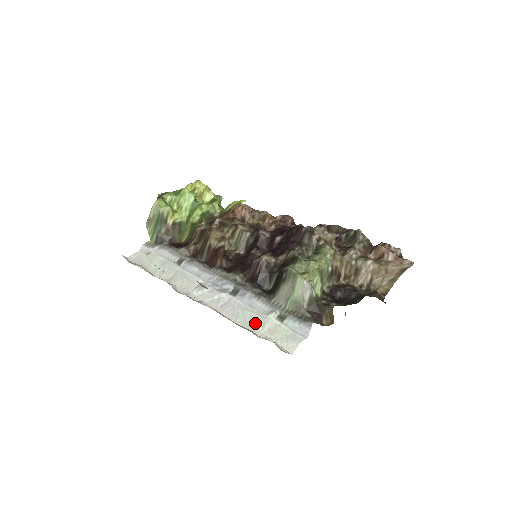
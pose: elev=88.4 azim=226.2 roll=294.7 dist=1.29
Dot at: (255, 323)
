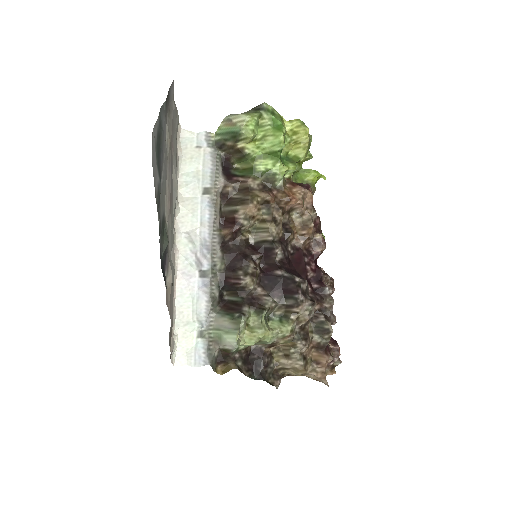
Dot at: (184, 316)
